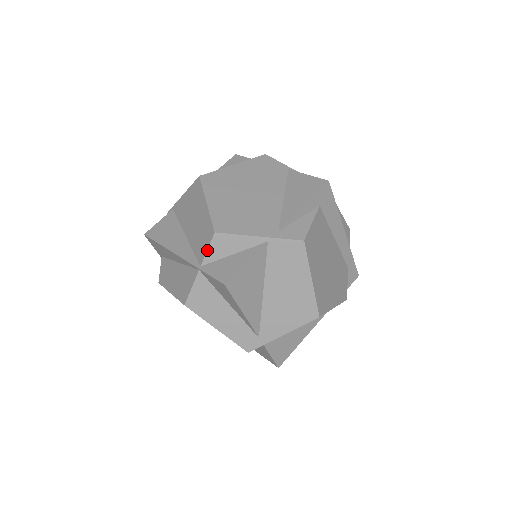
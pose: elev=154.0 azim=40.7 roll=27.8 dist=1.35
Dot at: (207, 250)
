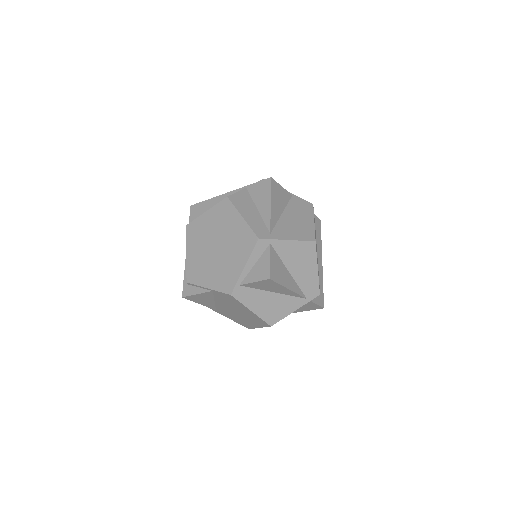
Dot at: occluded
